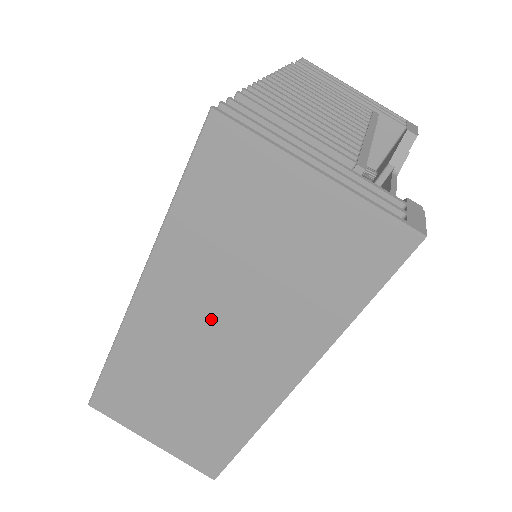
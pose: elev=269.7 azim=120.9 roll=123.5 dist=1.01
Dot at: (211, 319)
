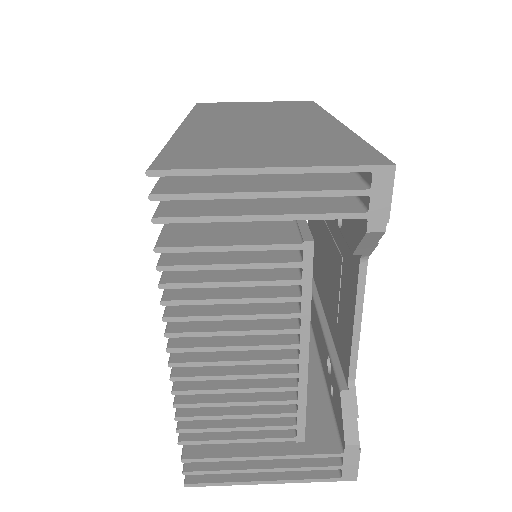
Dot at: (248, 120)
